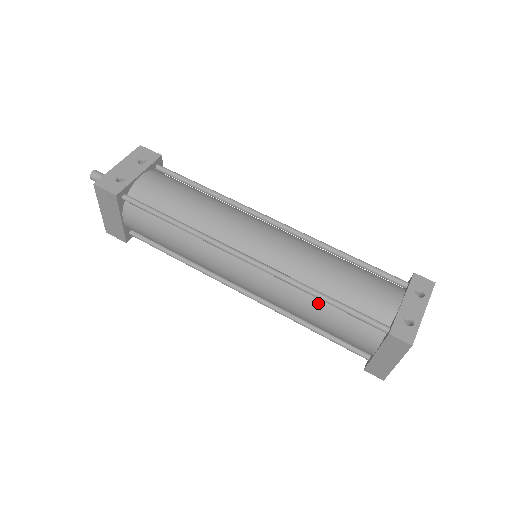
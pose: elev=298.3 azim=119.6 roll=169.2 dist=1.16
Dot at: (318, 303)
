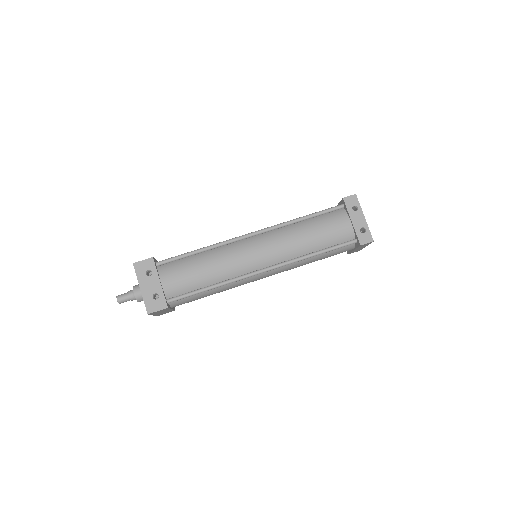
Dot at: (314, 256)
